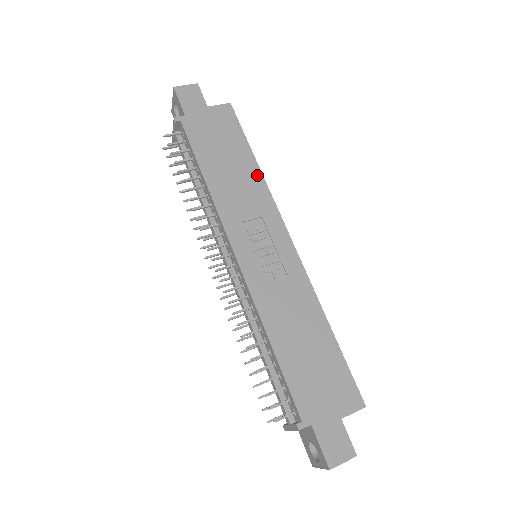
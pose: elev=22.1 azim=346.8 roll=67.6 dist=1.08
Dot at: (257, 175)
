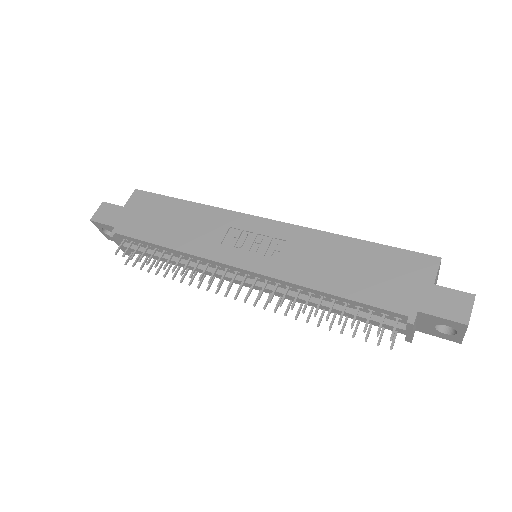
Dot at: (199, 208)
